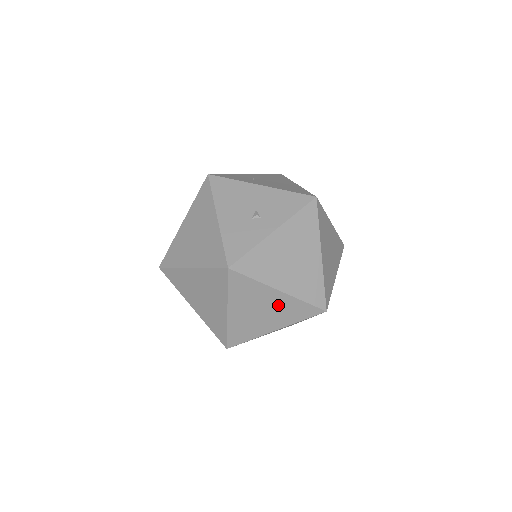
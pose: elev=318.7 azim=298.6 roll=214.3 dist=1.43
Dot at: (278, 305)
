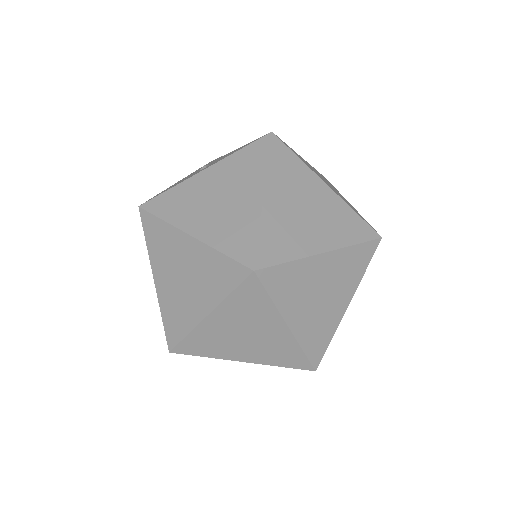
Dot at: (196, 263)
